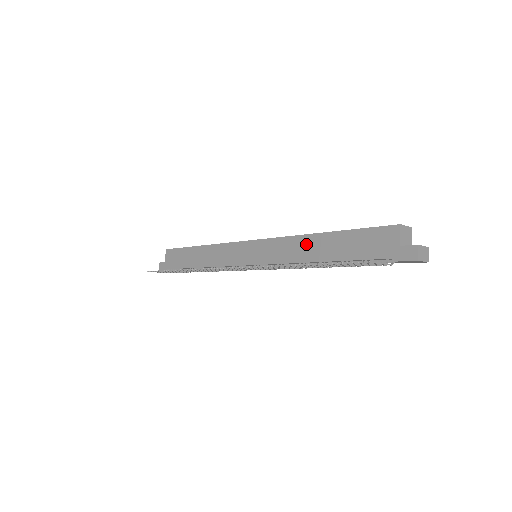
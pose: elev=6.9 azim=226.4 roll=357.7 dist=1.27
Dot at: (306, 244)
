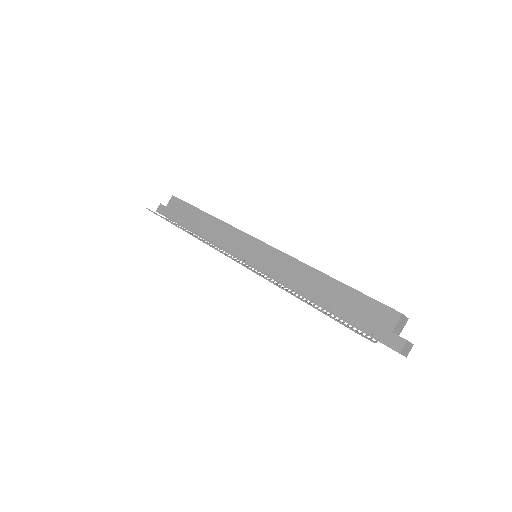
Dot at: (309, 276)
